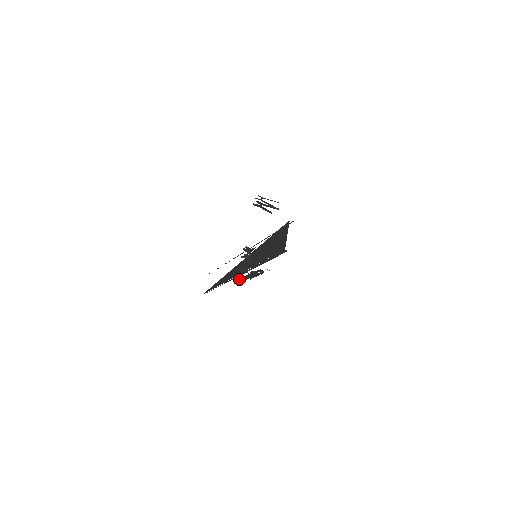
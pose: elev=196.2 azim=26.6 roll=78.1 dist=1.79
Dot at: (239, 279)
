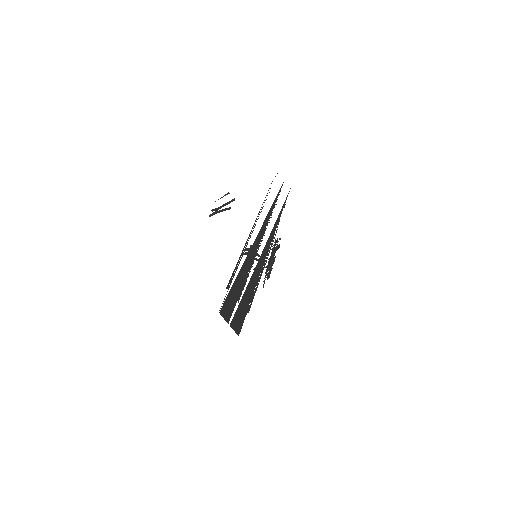
Dot at: (274, 245)
